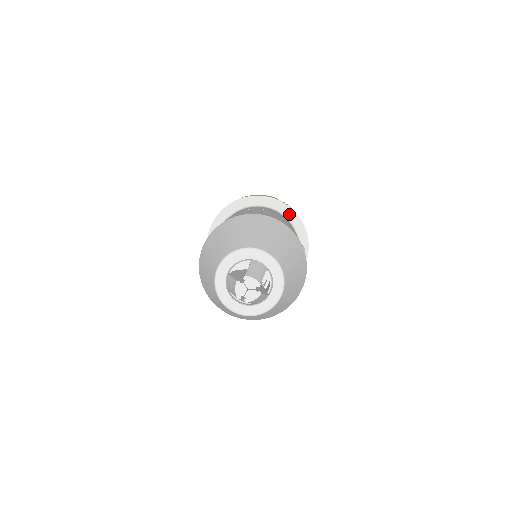
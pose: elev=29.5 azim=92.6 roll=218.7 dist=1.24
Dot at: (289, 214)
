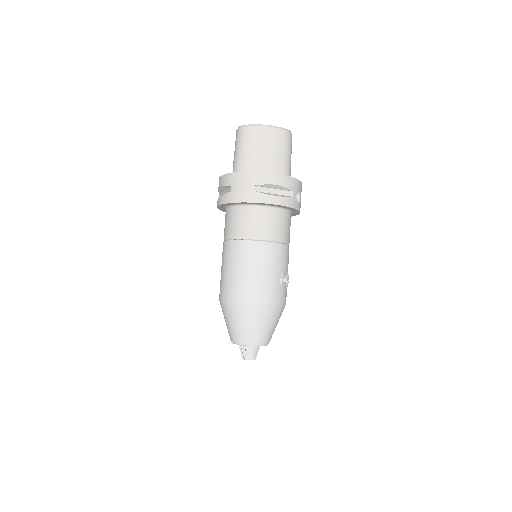
Dot at: (273, 205)
